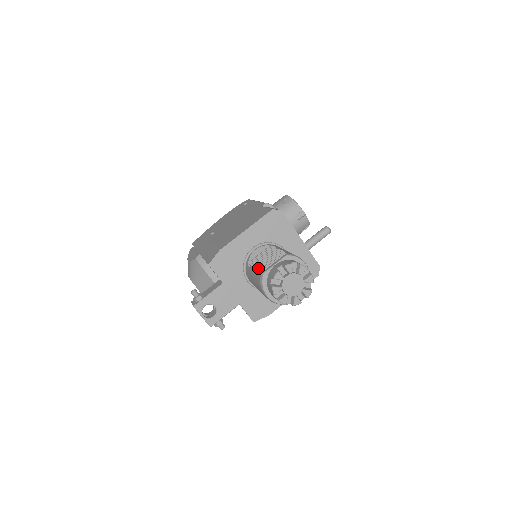
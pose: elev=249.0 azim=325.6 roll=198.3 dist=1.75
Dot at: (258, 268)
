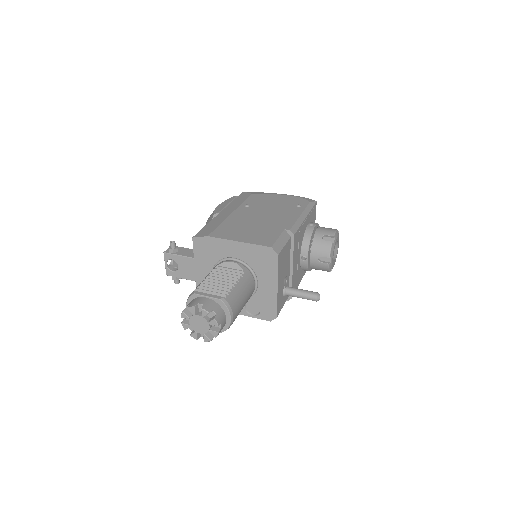
Dot at: (205, 282)
